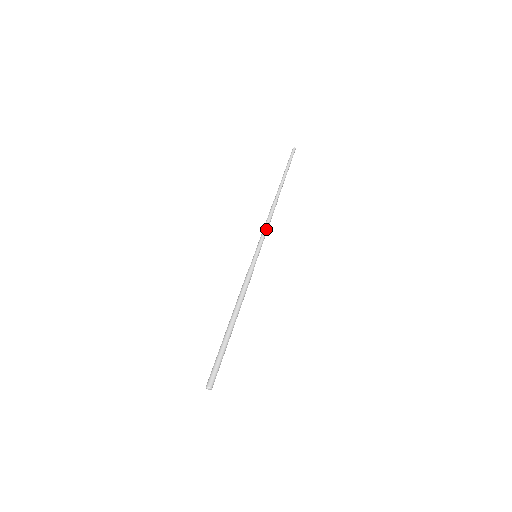
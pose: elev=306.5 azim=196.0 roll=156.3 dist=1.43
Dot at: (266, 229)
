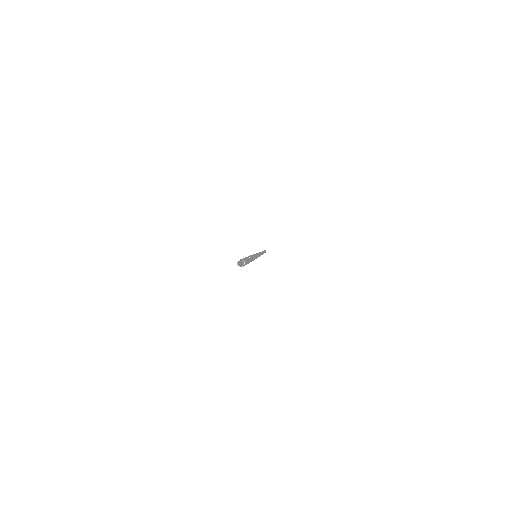
Dot at: (260, 254)
